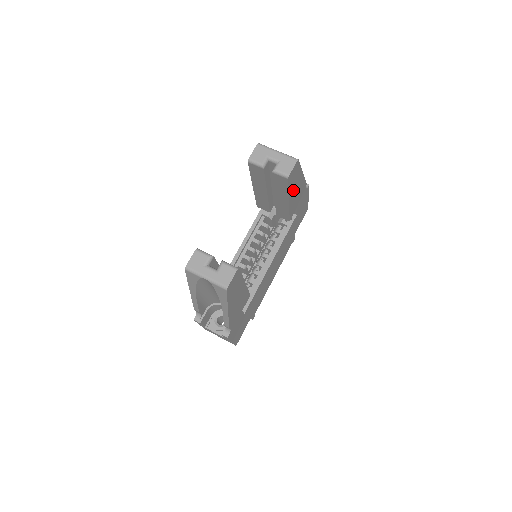
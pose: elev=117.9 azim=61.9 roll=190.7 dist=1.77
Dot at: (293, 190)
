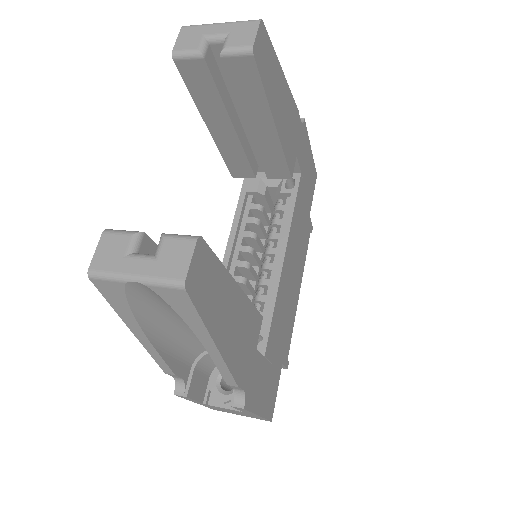
Dot at: (275, 103)
